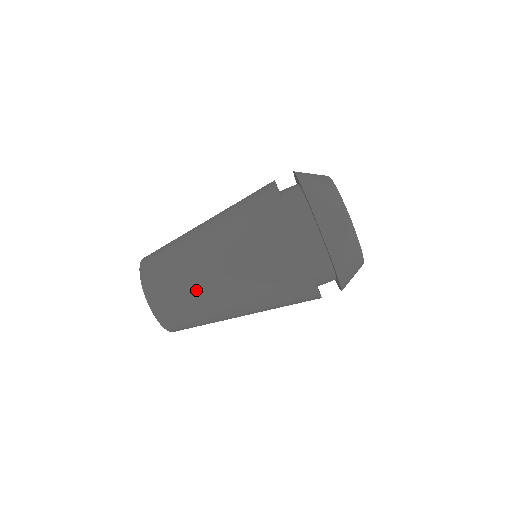
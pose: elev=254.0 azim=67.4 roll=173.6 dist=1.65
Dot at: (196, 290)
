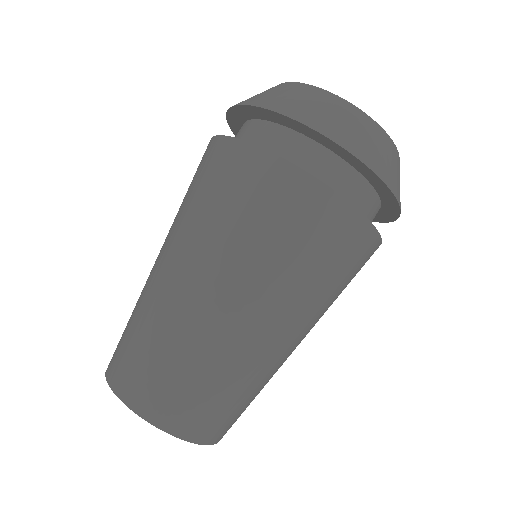
Dot at: (148, 307)
